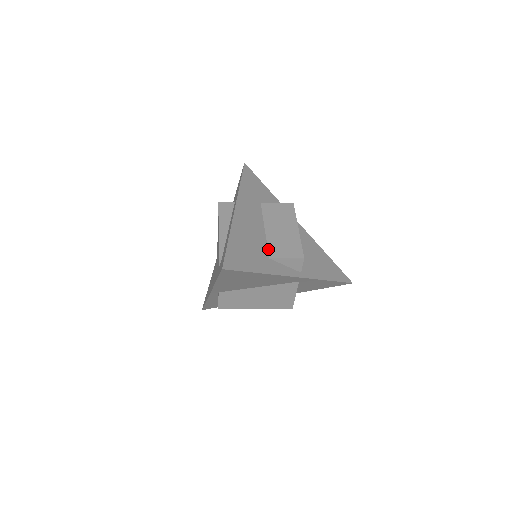
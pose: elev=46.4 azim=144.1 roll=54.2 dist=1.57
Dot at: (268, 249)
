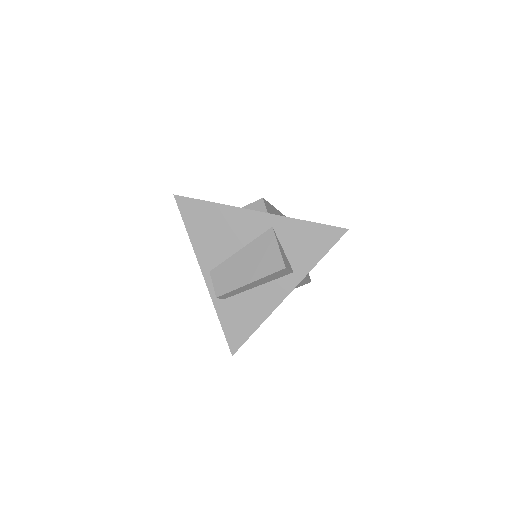
Dot at: occluded
